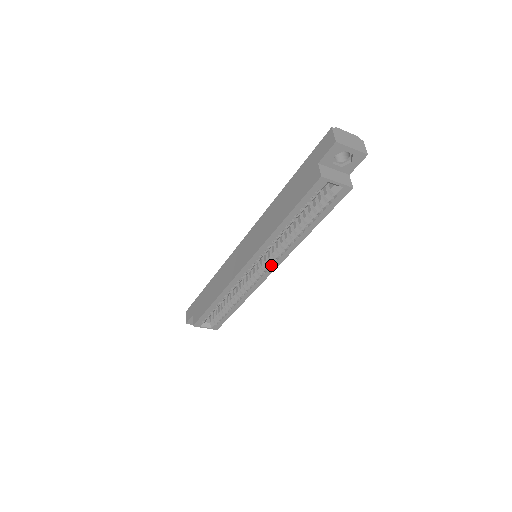
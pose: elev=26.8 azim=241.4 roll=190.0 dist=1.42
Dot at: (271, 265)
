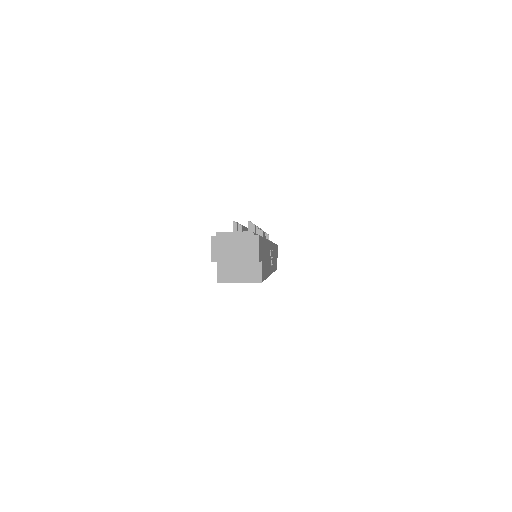
Dot at: occluded
